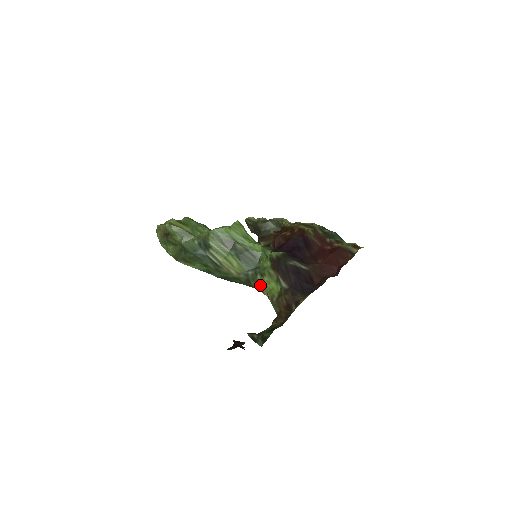
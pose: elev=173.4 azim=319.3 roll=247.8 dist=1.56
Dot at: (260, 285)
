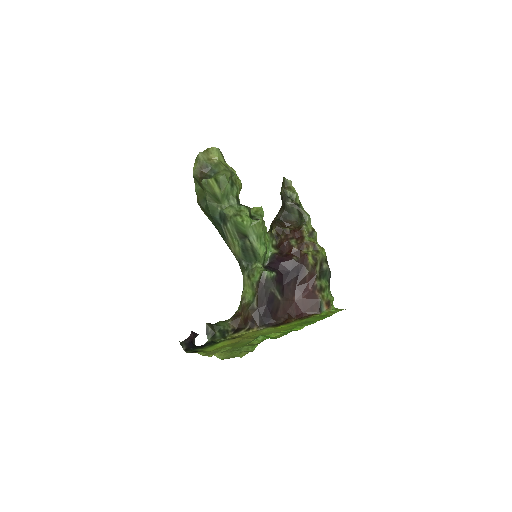
Dot at: (244, 277)
